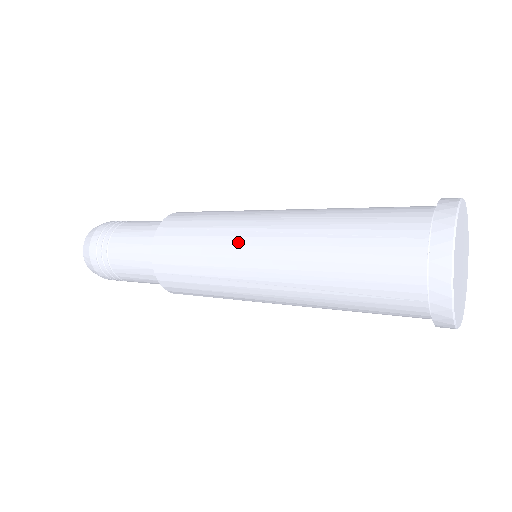
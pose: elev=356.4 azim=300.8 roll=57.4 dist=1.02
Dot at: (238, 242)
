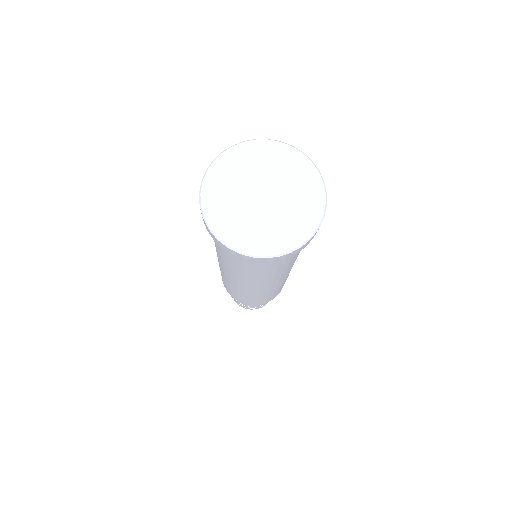
Dot at: occluded
